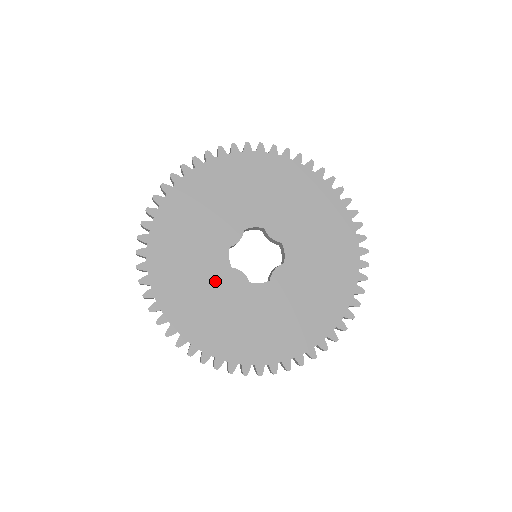
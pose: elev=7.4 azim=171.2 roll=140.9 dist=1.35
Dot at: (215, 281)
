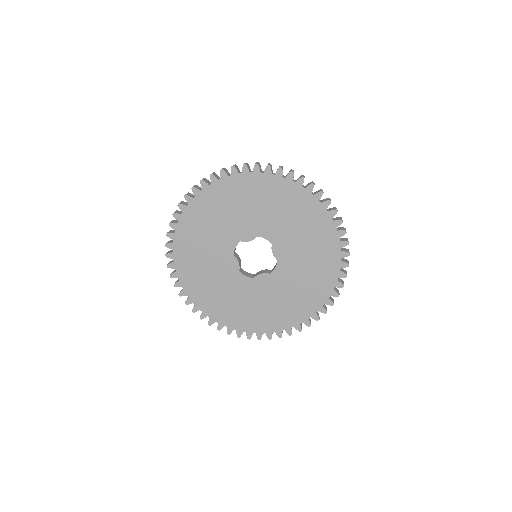
Dot at: (255, 293)
